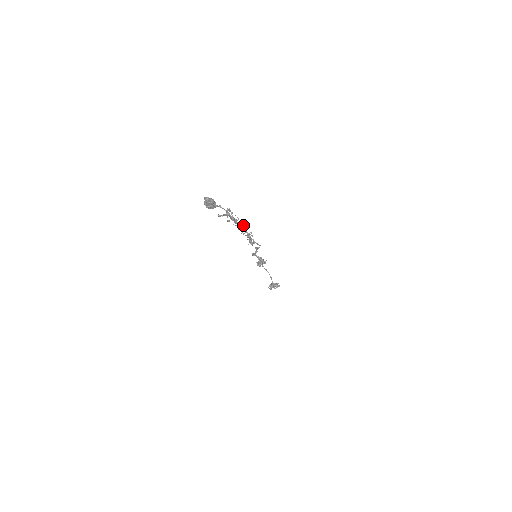
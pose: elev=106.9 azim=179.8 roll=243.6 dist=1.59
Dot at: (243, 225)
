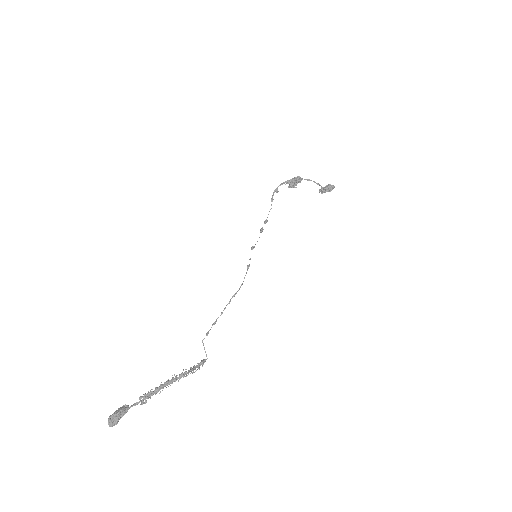
Dot at: (176, 376)
